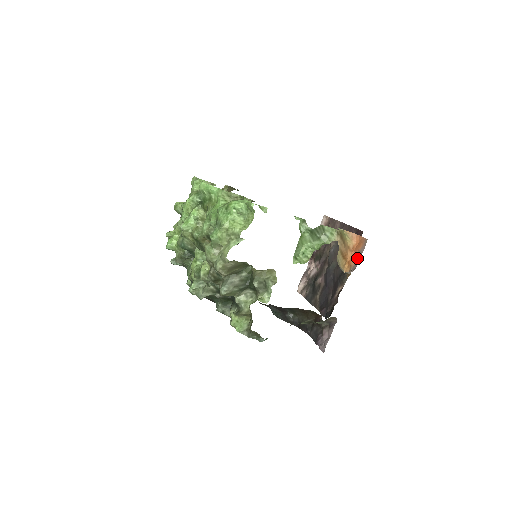
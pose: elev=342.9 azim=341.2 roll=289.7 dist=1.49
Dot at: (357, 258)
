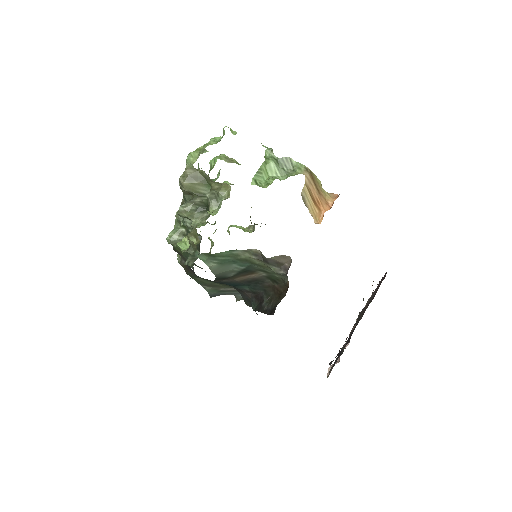
Dot at: occluded
